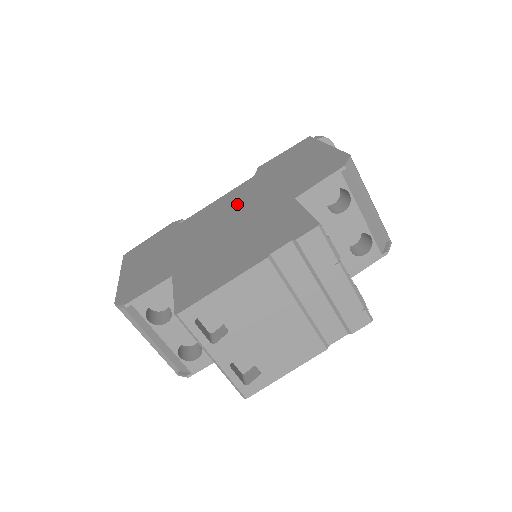
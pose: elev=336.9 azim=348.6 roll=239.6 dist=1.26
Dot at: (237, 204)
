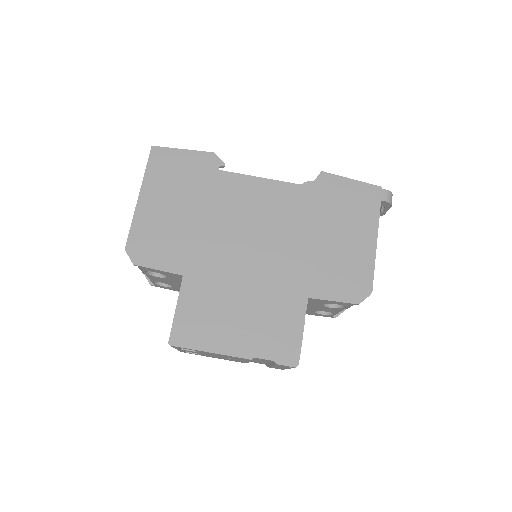
Dot at: (273, 226)
